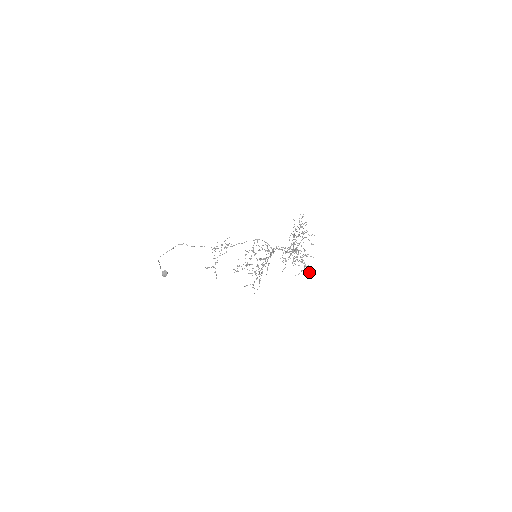
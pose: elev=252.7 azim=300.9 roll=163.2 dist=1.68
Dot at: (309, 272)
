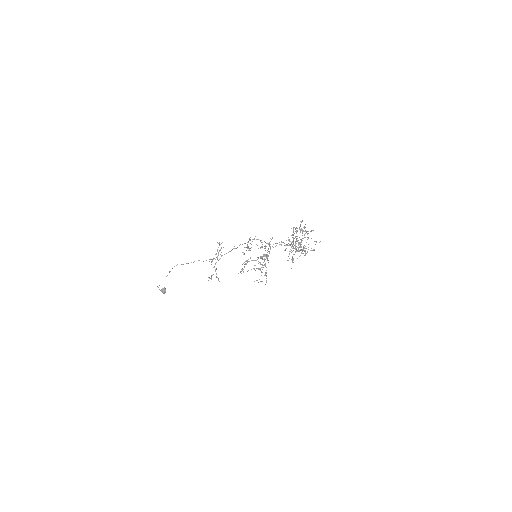
Dot at: occluded
